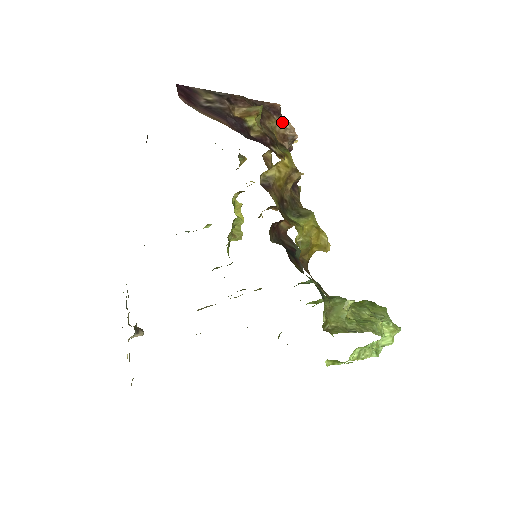
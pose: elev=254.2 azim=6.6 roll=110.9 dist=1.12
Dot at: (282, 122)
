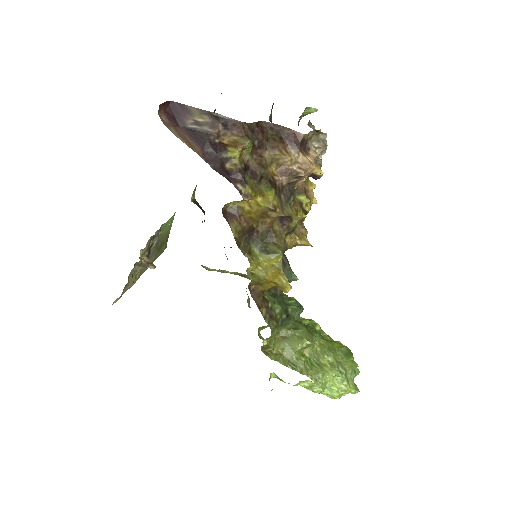
Dot at: (295, 154)
